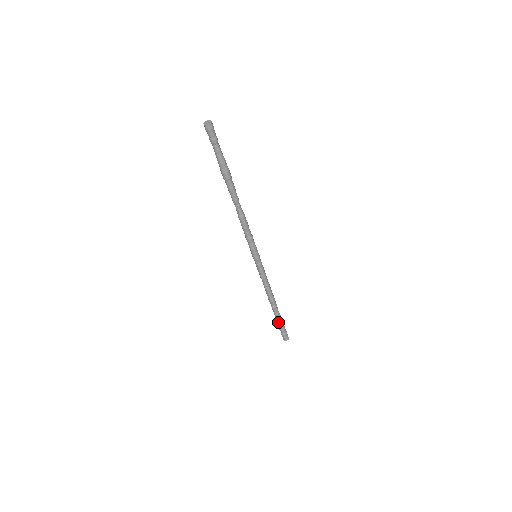
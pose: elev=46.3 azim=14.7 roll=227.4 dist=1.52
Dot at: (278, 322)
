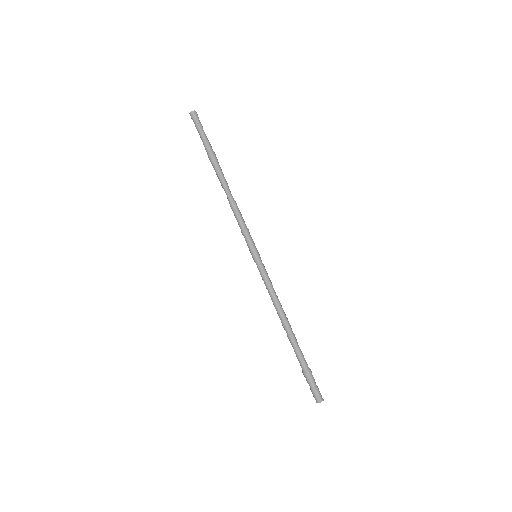
Dot at: (300, 365)
